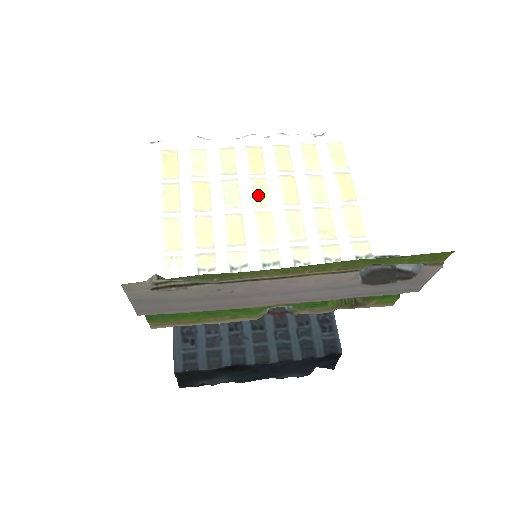
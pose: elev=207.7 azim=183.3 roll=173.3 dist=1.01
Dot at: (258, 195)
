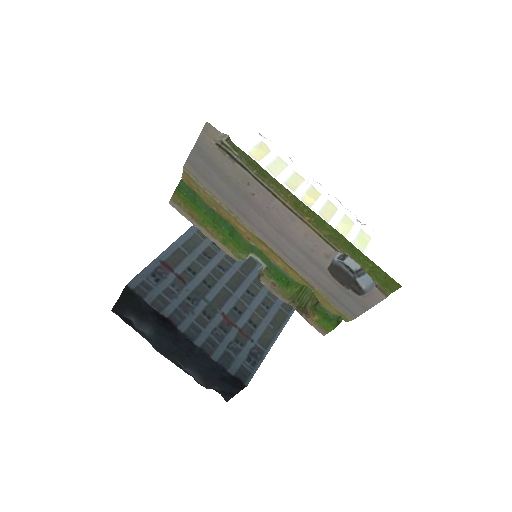
Dot at: occluded
